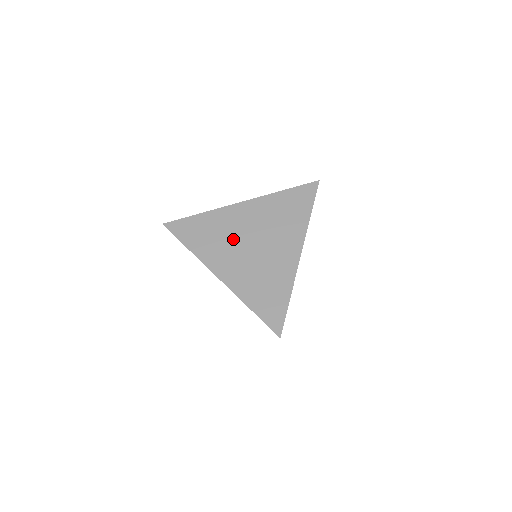
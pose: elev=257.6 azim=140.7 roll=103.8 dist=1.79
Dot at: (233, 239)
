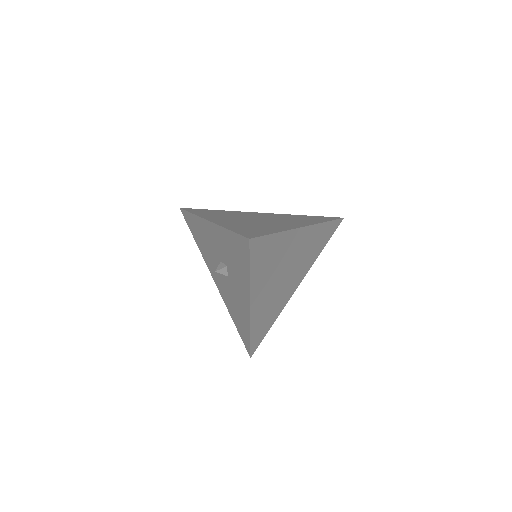
Dot at: (240, 216)
